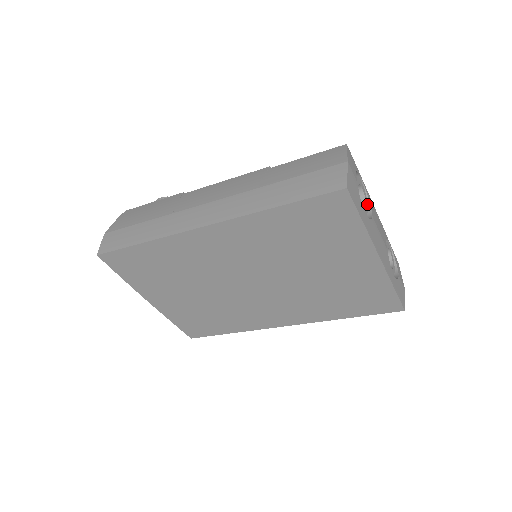
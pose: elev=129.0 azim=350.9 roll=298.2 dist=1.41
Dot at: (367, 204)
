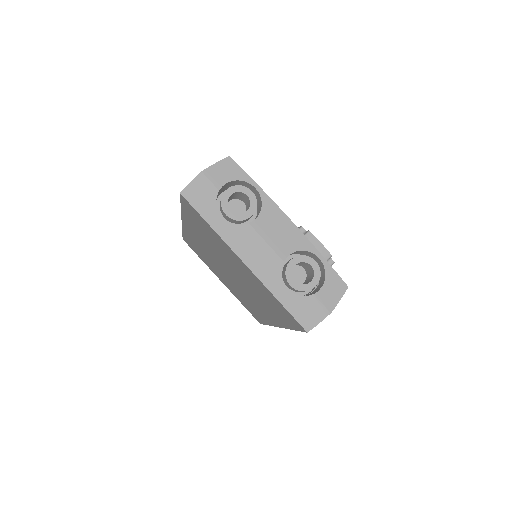
Dot at: (254, 212)
